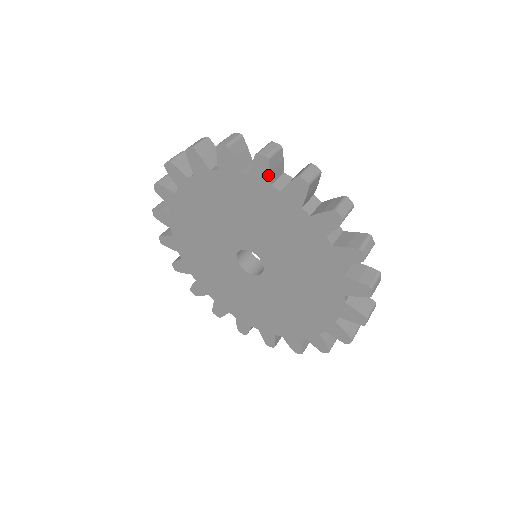
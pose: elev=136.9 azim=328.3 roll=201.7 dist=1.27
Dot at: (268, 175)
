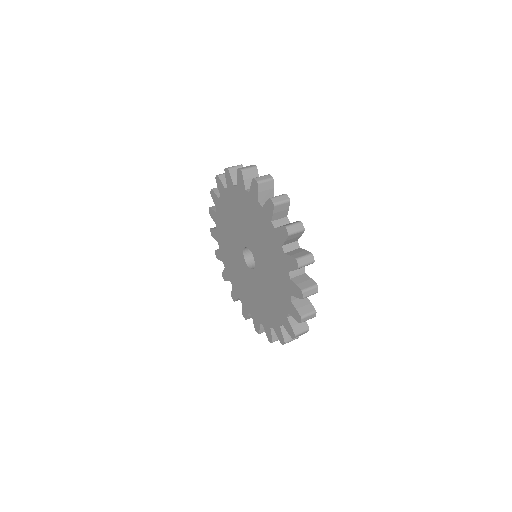
Dot at: (231, 179)
